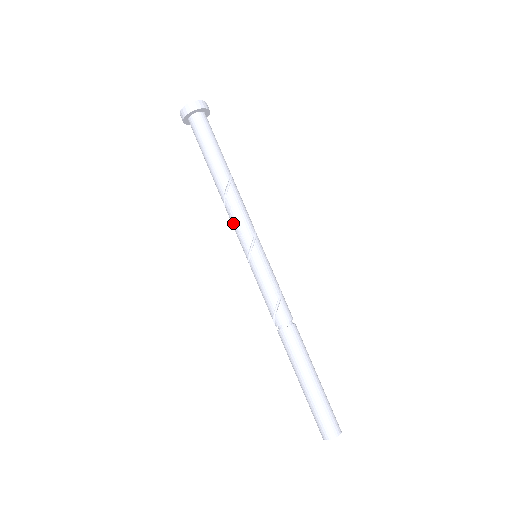
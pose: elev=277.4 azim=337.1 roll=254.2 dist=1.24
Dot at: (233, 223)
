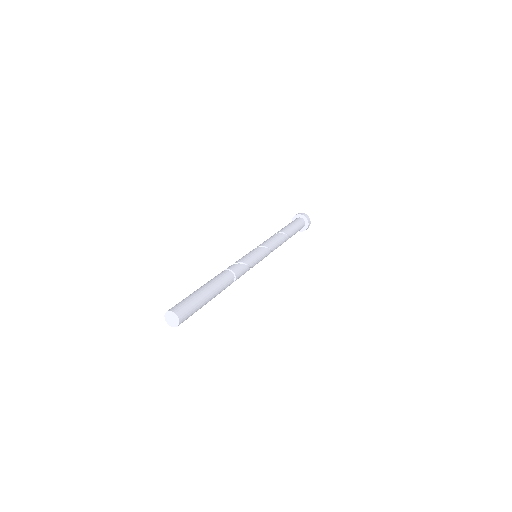
Dot at: occluded
